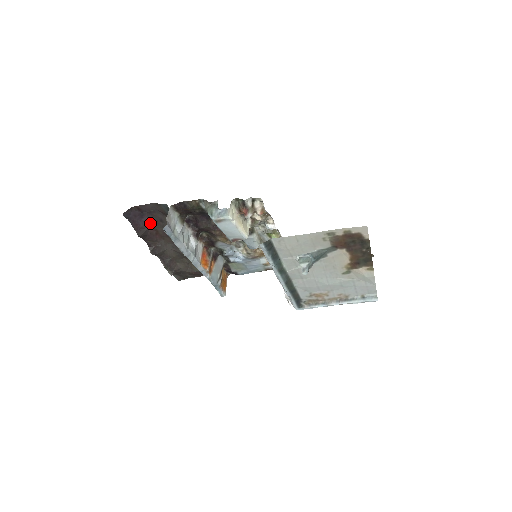
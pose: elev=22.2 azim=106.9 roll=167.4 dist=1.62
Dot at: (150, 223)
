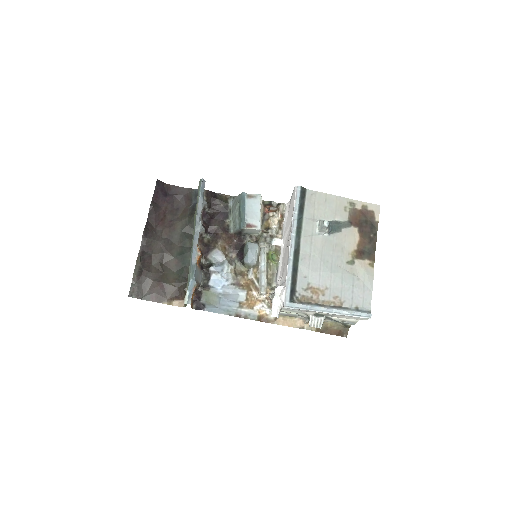
Dot at: (167, 206)
